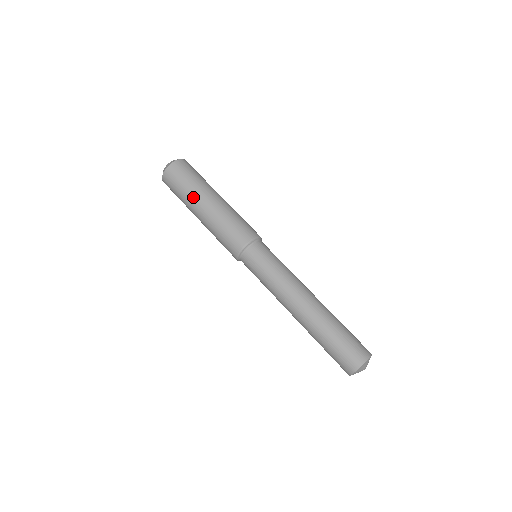
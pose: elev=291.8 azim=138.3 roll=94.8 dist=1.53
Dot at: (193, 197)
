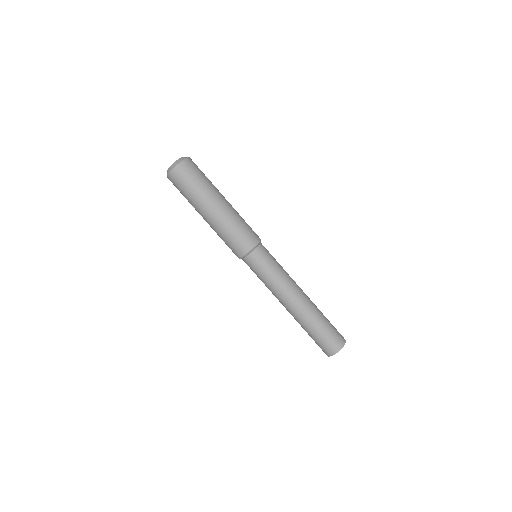
Dot at: (201, 200)
